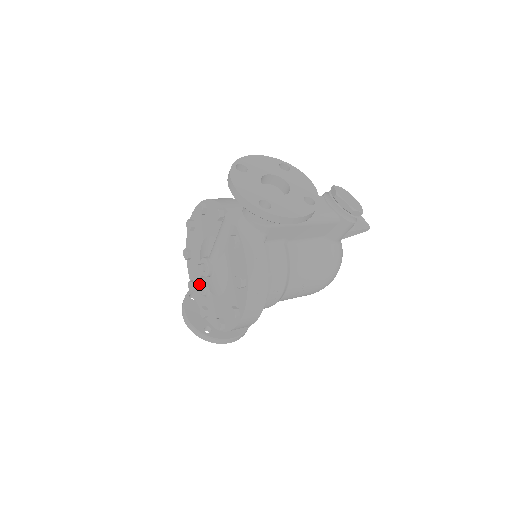
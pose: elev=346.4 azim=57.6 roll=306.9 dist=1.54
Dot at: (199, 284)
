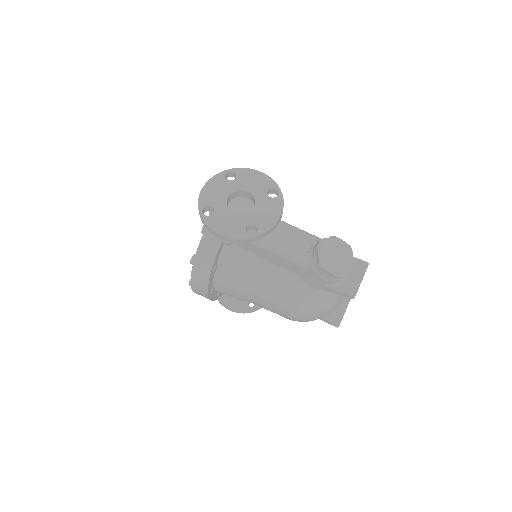
Dot at: occluded
